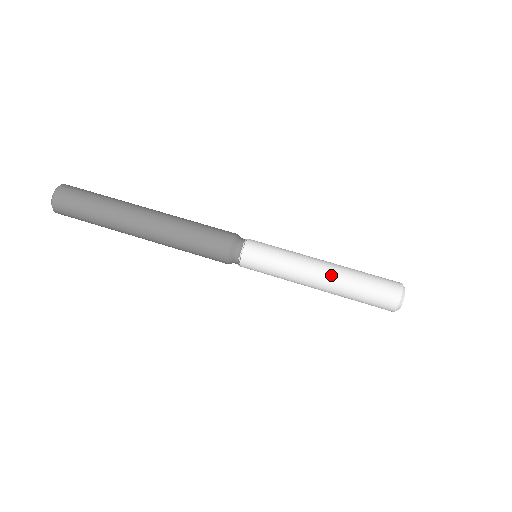
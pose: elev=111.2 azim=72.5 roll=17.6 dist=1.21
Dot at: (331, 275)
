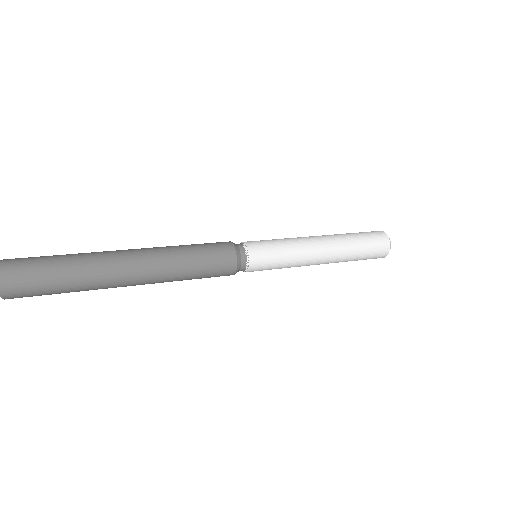
Dot at: occluded
